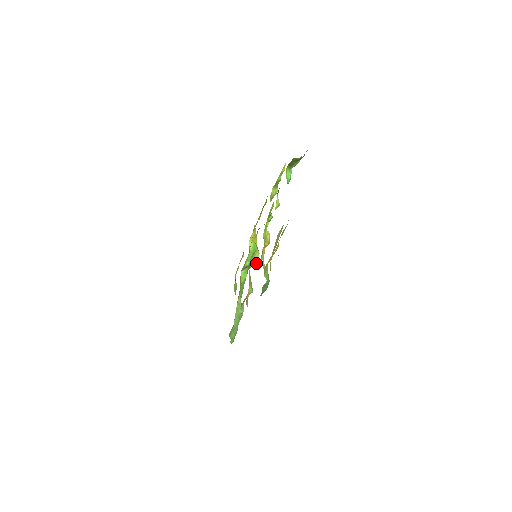
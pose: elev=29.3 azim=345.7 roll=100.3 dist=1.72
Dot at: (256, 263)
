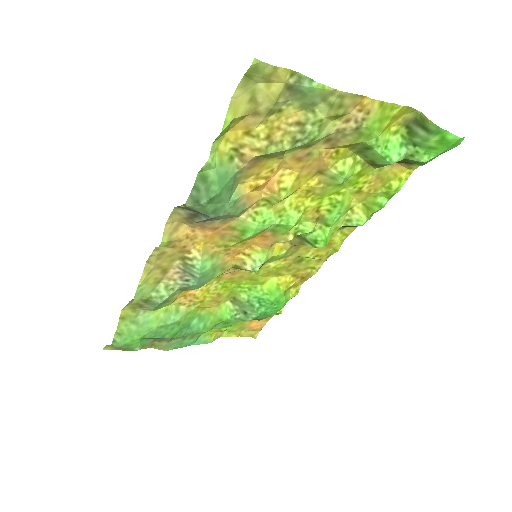
Dot at: (247, 269)
